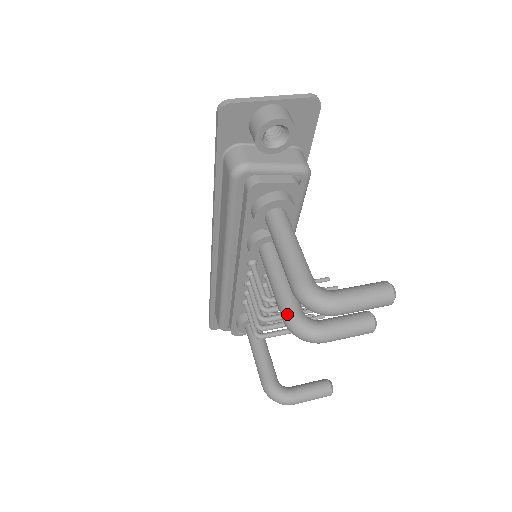
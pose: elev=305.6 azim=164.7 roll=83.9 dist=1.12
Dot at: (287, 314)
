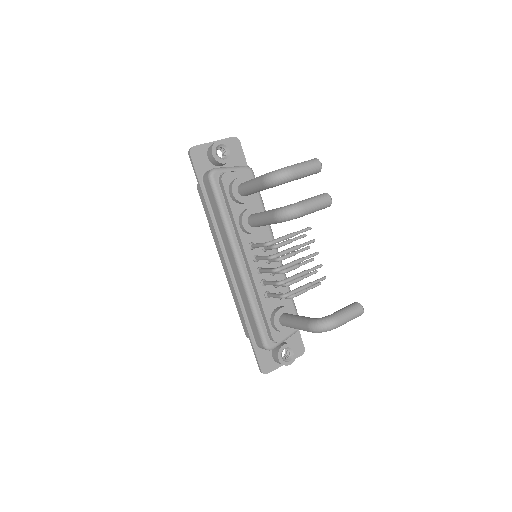
Dot at: (274, 211)
